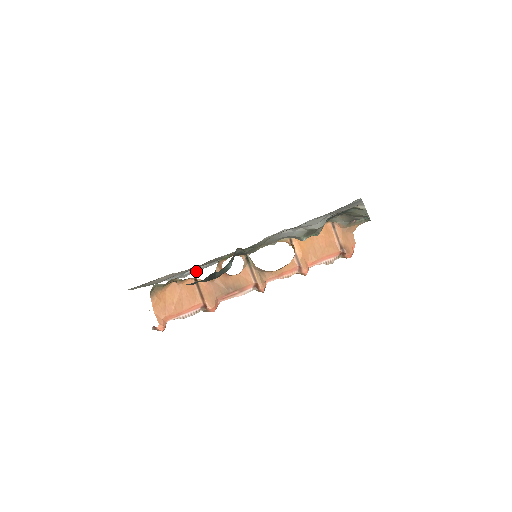
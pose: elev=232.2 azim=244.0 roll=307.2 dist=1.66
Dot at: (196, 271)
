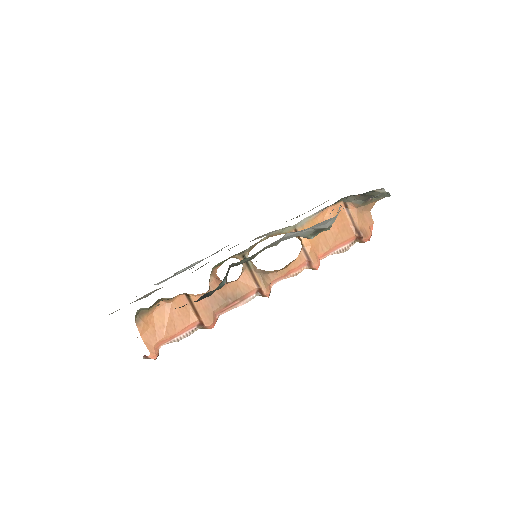
Dot at: (190, 267)
